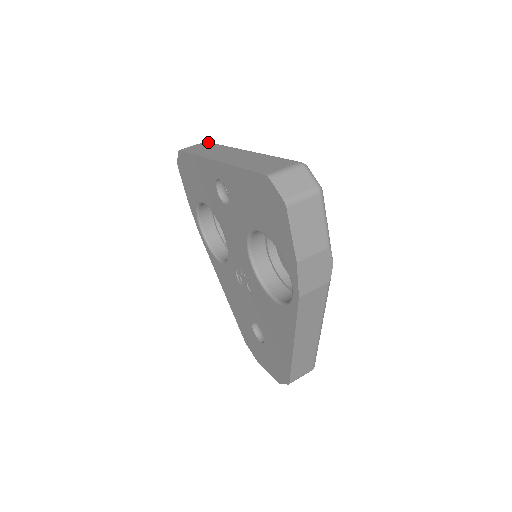
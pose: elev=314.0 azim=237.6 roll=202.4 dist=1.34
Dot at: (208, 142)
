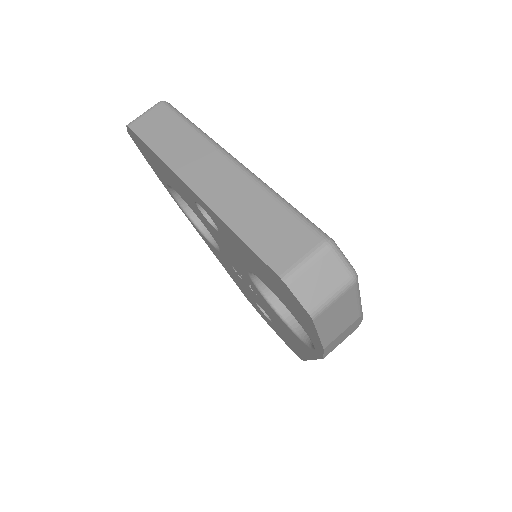
Dot at: (166, 106)
